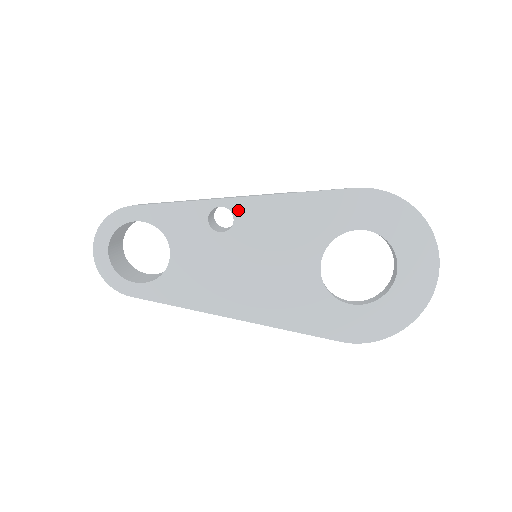
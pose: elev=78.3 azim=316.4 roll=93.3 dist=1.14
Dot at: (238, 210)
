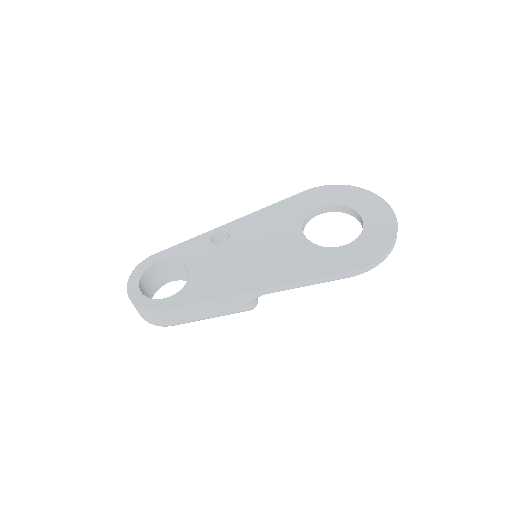
Dot at: (230, 229)
